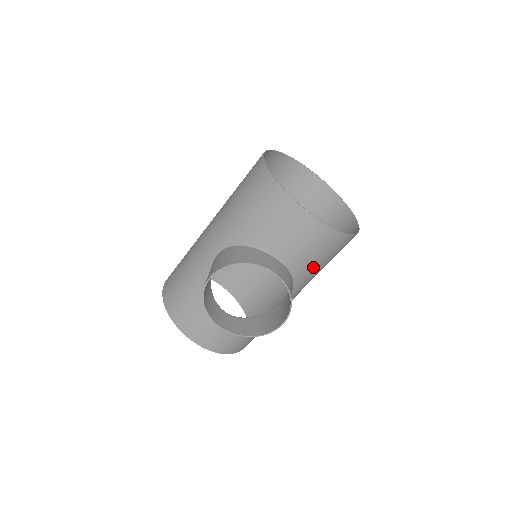
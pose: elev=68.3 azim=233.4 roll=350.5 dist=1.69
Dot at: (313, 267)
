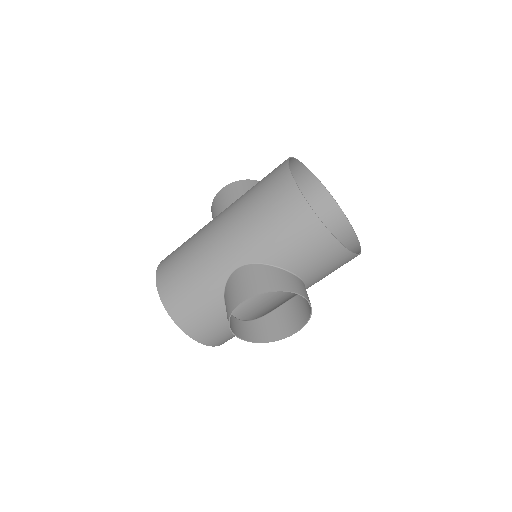
Dot at: (322, 278)
